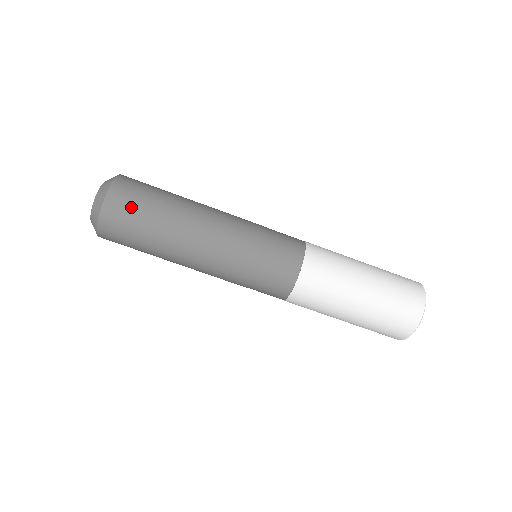
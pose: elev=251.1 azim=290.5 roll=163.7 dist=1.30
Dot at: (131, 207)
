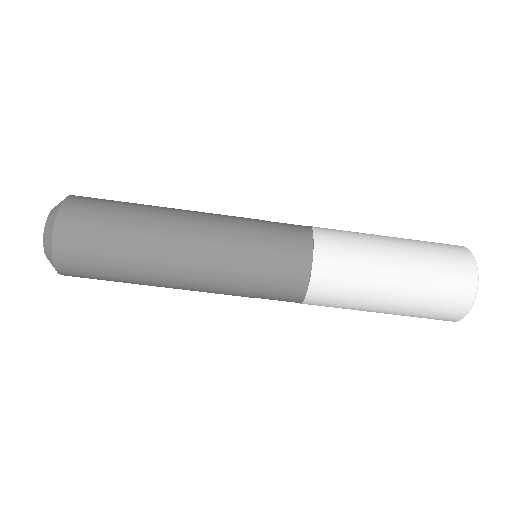
Dot at: (88, 272)
